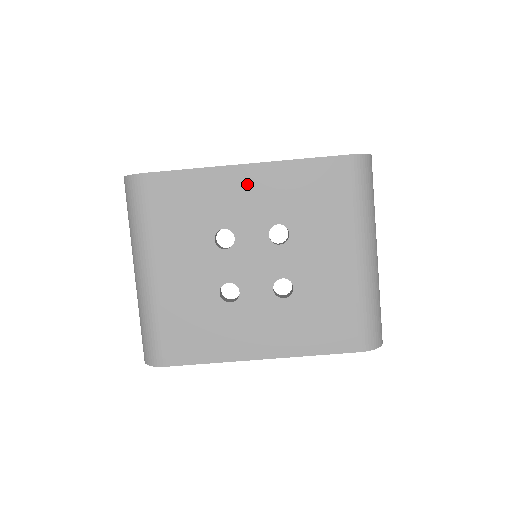
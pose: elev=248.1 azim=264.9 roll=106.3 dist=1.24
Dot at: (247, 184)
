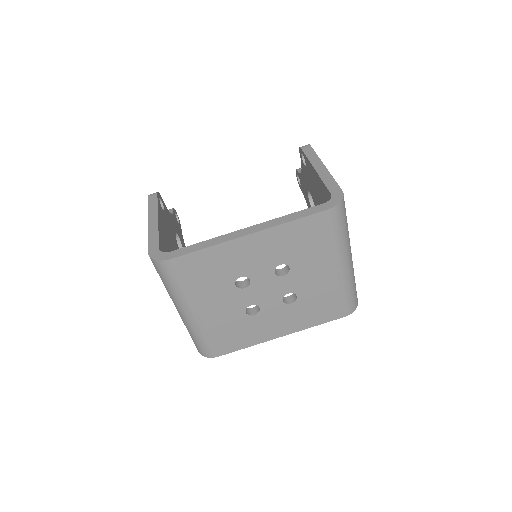
Dot at: (253, 247)
